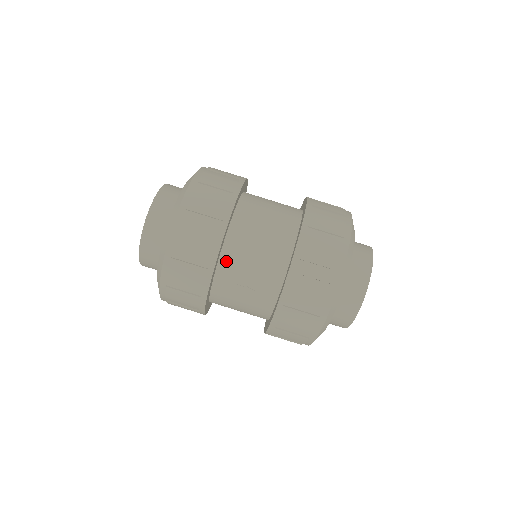
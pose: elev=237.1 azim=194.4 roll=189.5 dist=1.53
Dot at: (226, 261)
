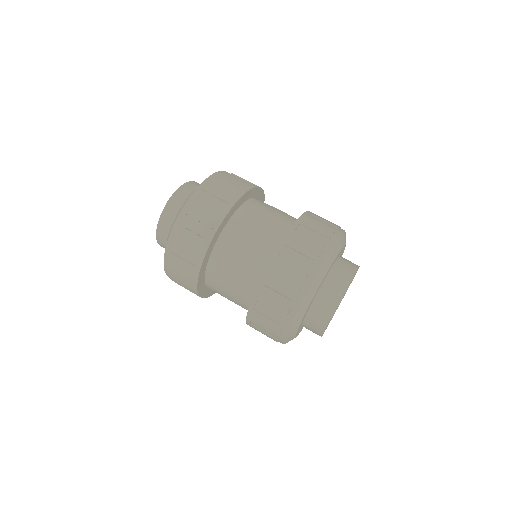
Dot at: (212, 289)
